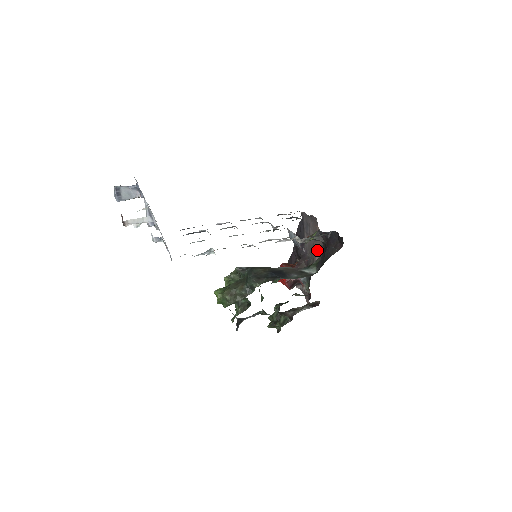
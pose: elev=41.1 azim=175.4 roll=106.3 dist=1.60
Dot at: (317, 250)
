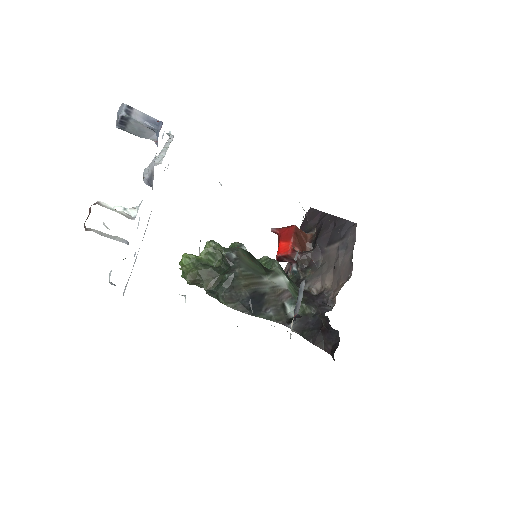
Dot at: (326, 281)
